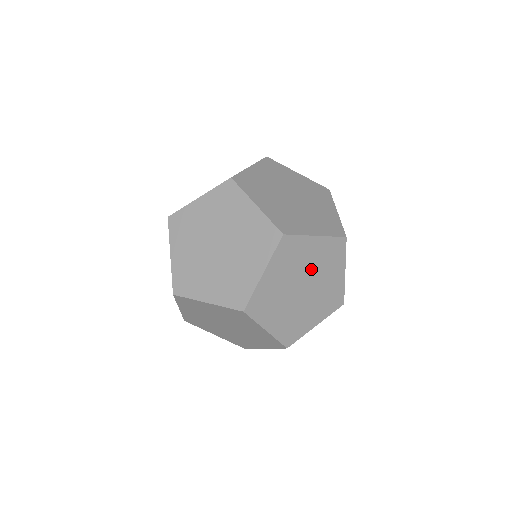
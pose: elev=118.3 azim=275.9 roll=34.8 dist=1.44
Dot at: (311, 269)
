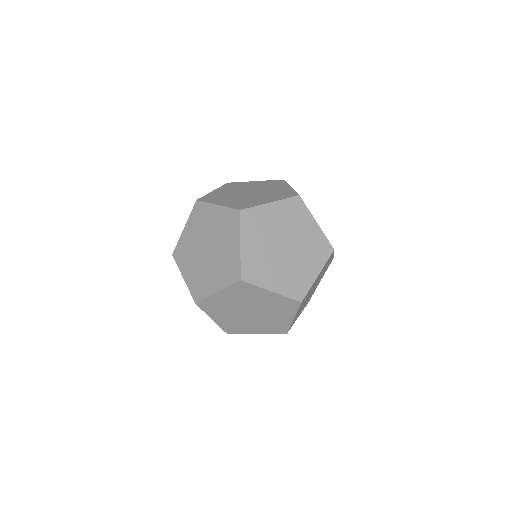
Dot at: (282, 229)
